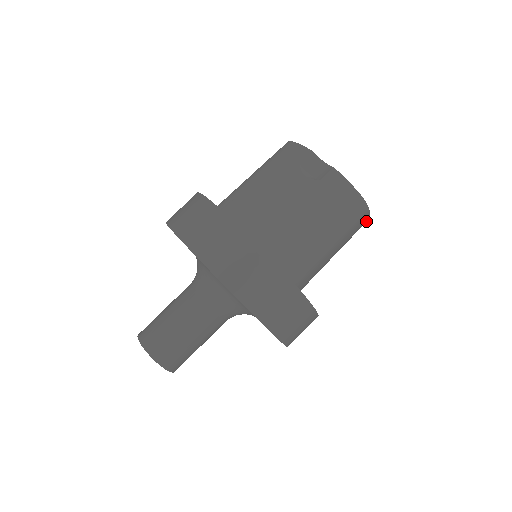
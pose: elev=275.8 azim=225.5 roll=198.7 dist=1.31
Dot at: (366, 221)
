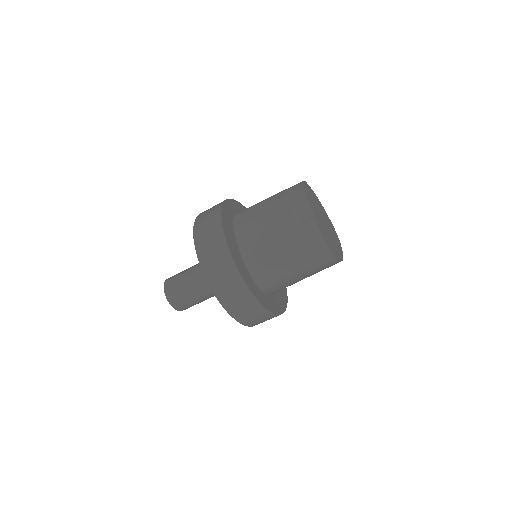
Dot at: (338, 262)
